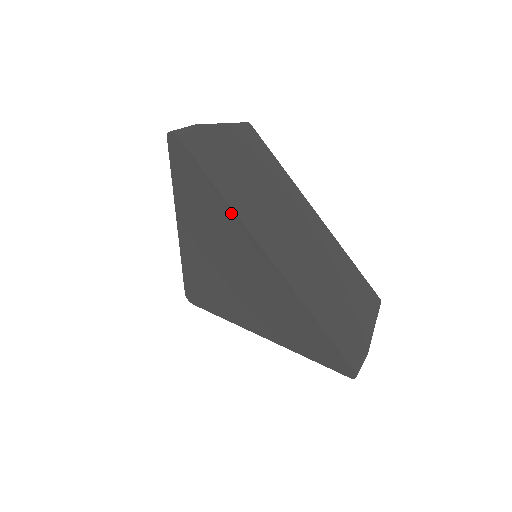
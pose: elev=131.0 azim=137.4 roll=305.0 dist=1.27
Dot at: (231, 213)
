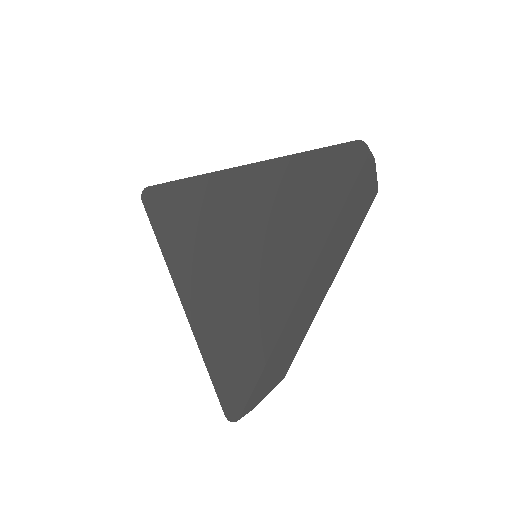
Dot at: (197, 181)
